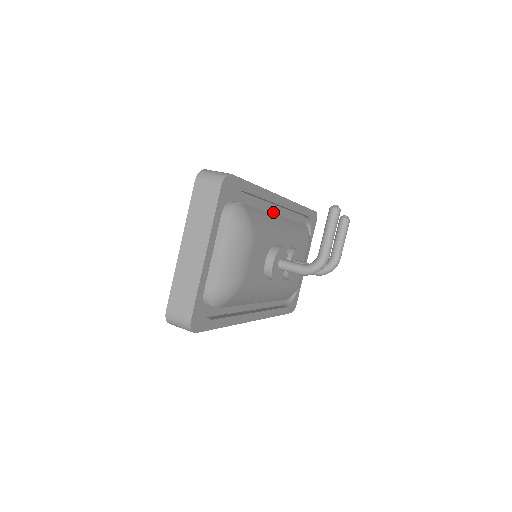
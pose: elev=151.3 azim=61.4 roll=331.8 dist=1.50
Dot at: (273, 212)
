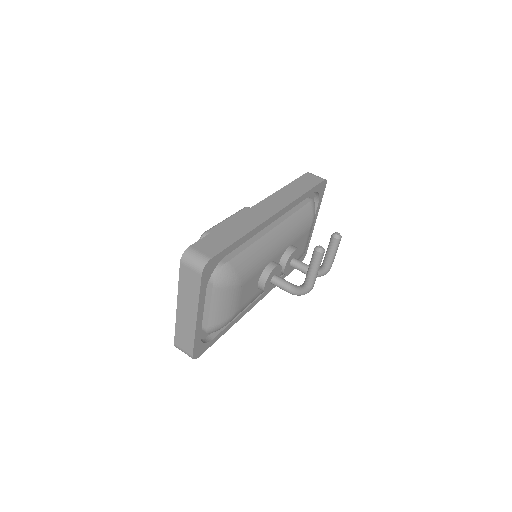
Dot at: occluded
